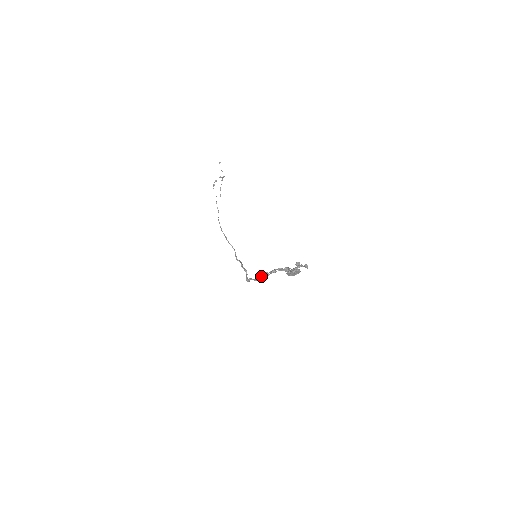
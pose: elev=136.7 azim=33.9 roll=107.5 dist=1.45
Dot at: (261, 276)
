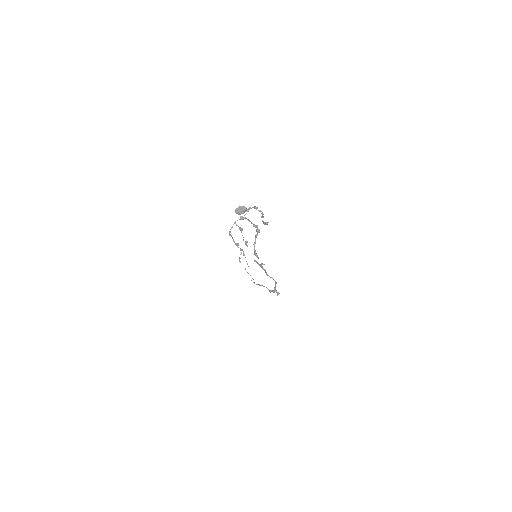
Dot at: (229, 233)
